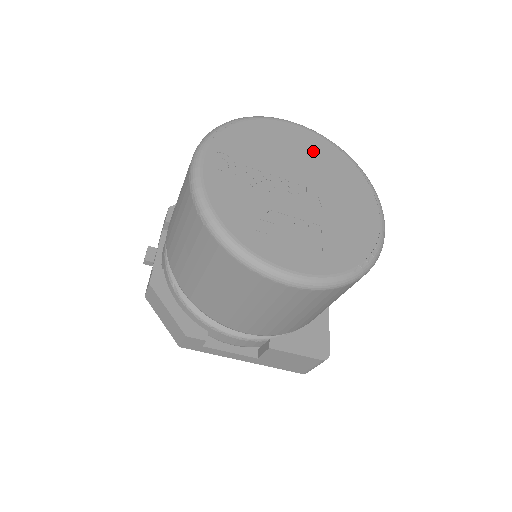
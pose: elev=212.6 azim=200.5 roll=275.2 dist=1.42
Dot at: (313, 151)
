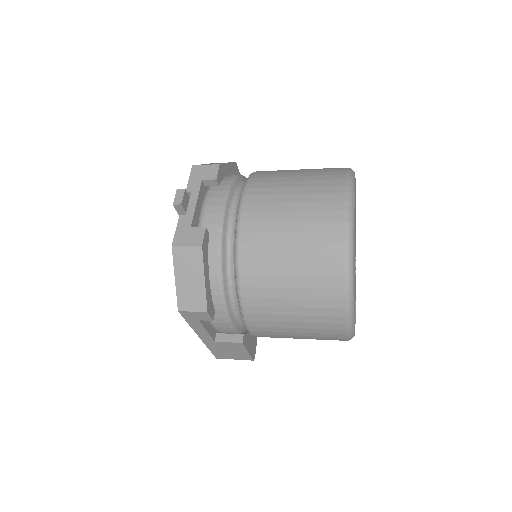
Dot at: occluded
